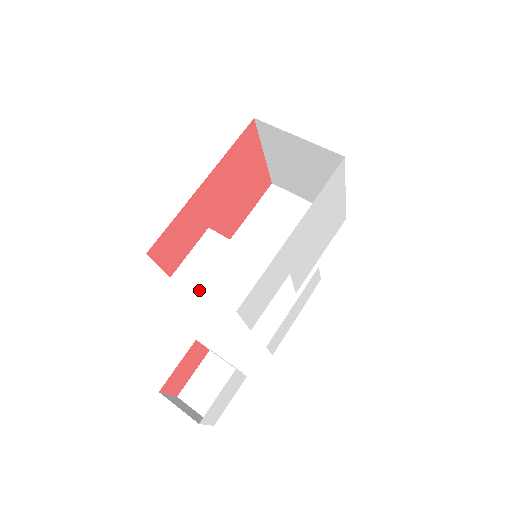
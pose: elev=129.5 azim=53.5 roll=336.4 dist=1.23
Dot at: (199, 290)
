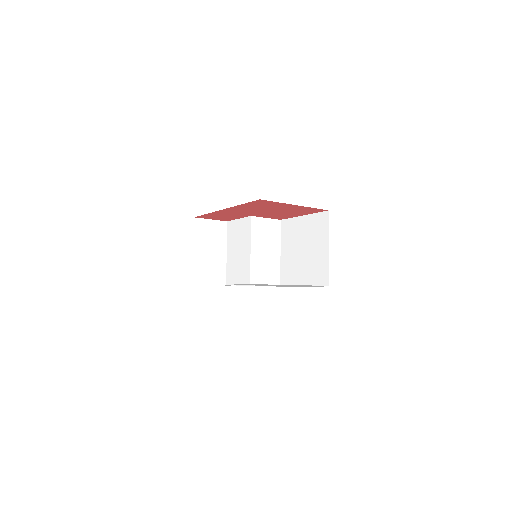
Dot at: (229, 243)
